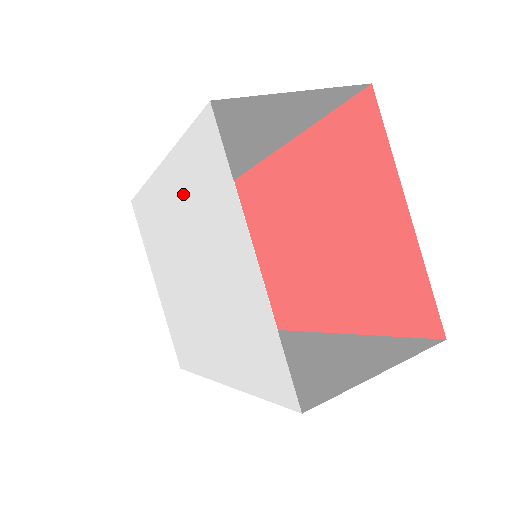
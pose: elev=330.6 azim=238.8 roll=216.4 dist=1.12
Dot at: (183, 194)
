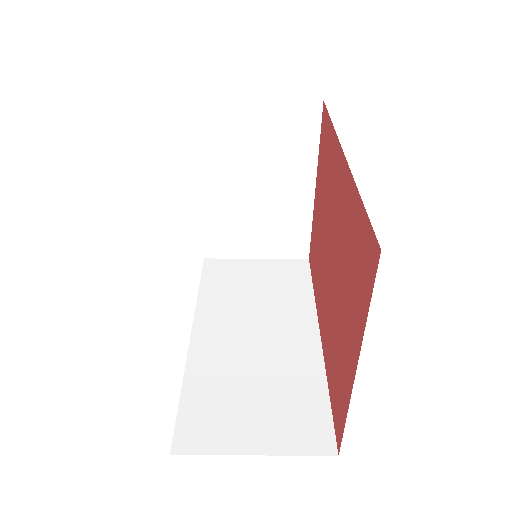
Dot at: occluded
